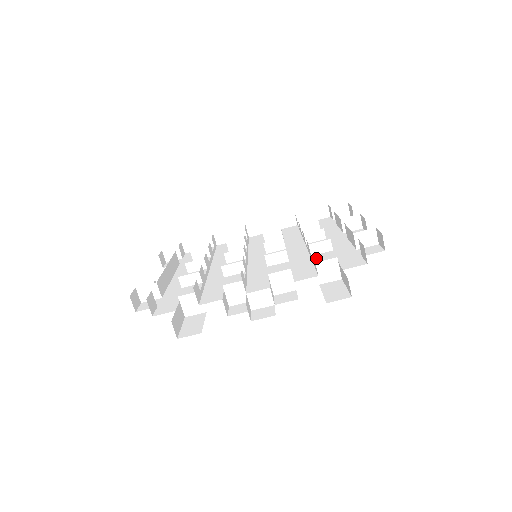
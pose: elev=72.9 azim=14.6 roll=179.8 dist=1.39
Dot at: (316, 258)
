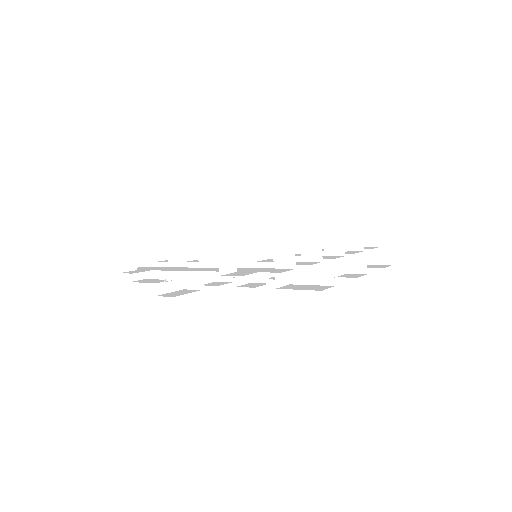
Dot at: occluded
